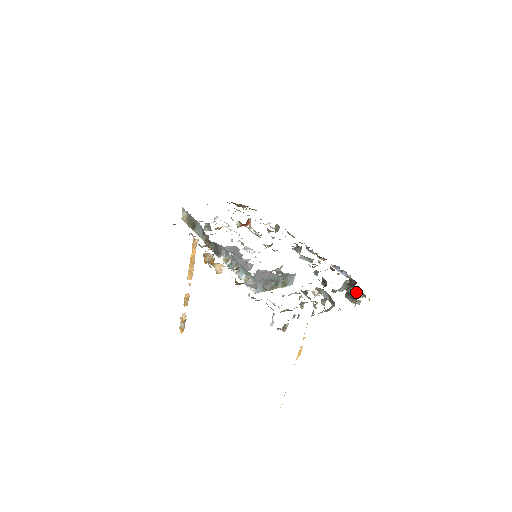
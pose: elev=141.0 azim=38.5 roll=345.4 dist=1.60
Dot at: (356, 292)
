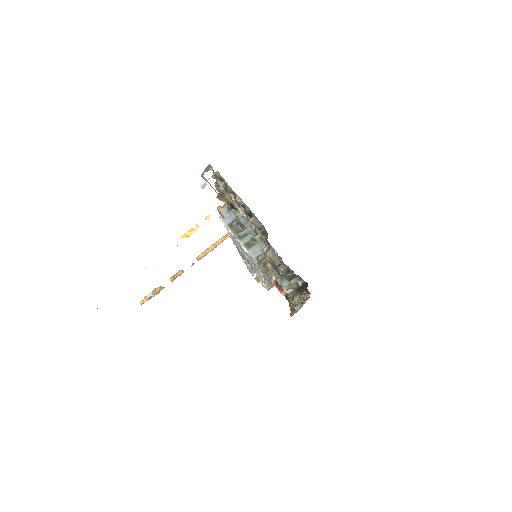
Dot at: occluded
